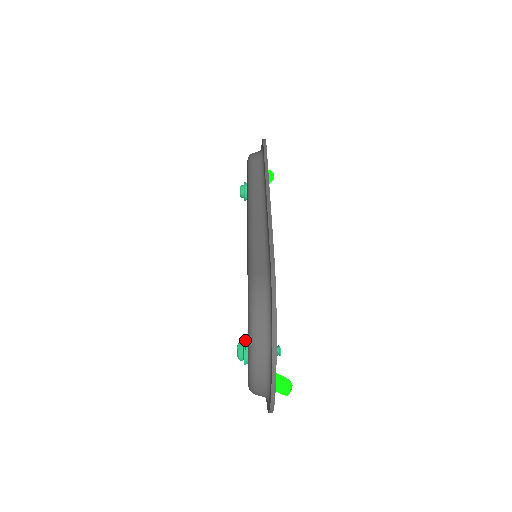
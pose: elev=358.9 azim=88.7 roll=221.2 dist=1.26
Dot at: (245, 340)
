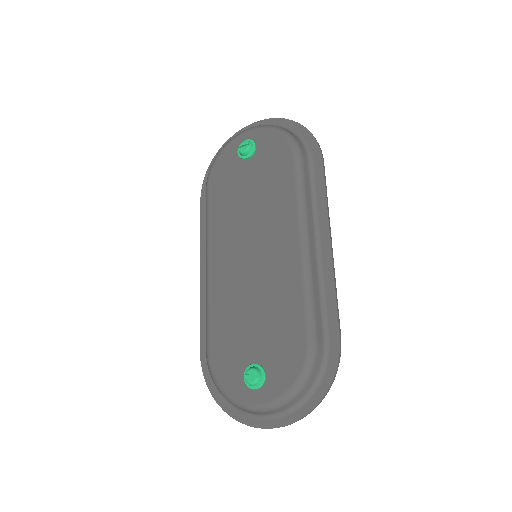
Dot at: (265, 373)
